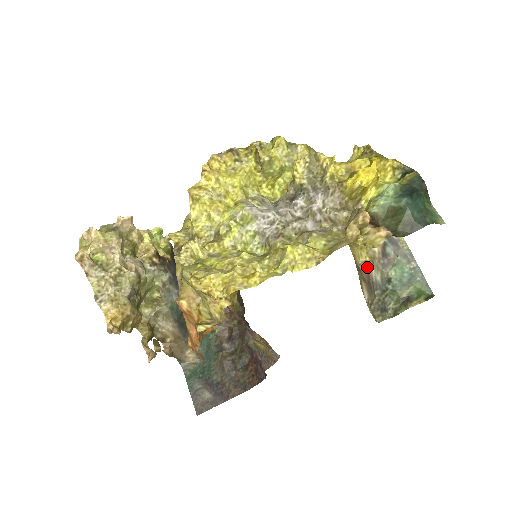
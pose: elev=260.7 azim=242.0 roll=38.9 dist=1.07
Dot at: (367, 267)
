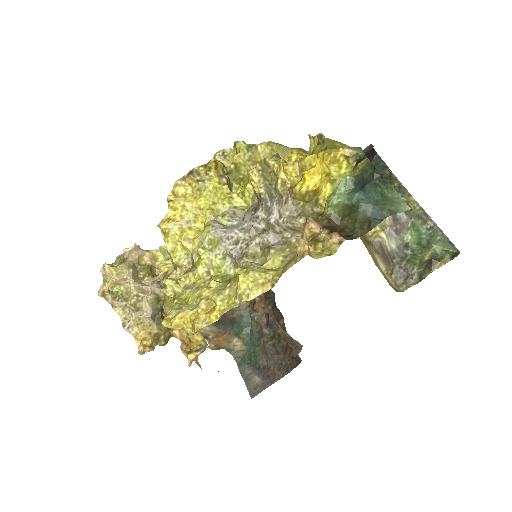
Dot at: (378, 238)
